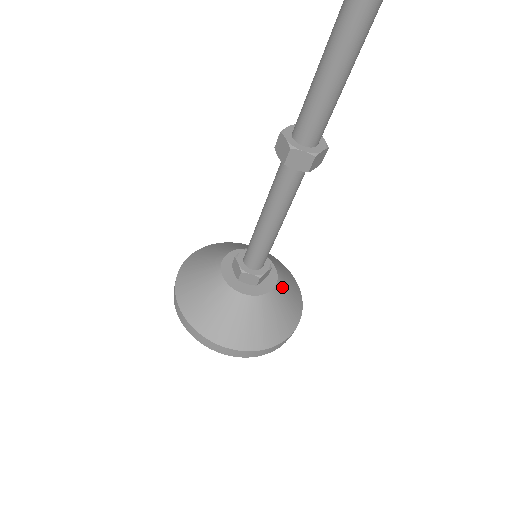
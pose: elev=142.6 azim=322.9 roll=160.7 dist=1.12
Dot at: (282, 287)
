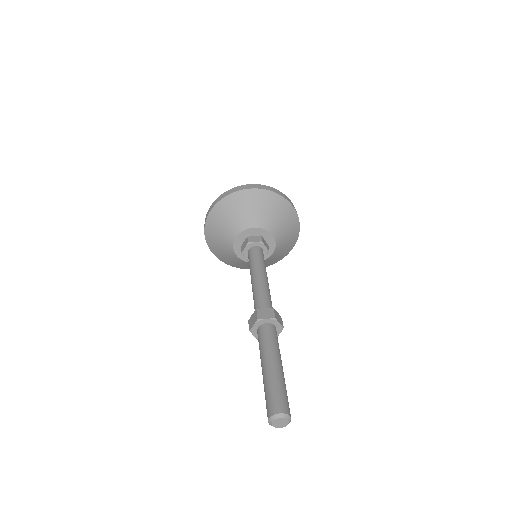
Dot at: (266, 261)
